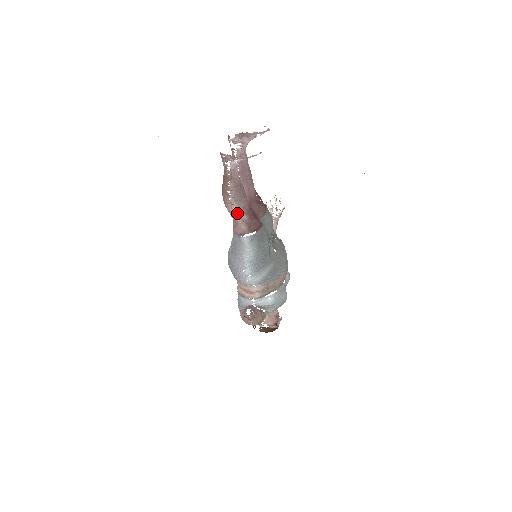
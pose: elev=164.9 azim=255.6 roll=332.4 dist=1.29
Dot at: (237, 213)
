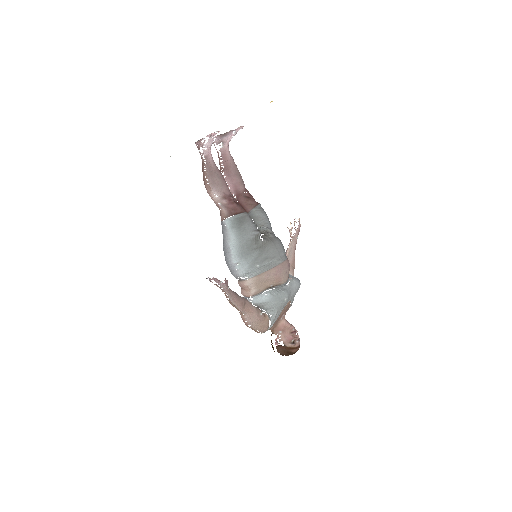
Dot at: (217, 198)
